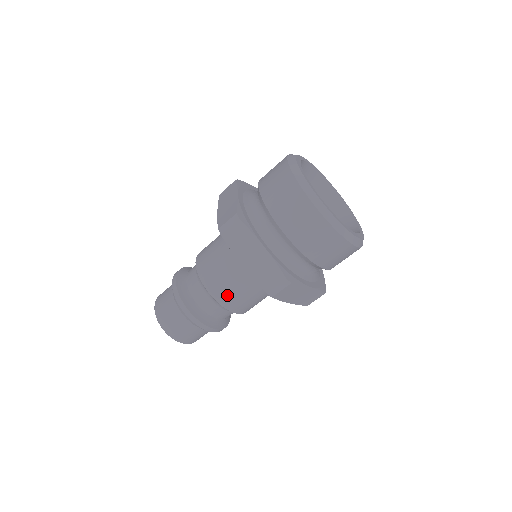
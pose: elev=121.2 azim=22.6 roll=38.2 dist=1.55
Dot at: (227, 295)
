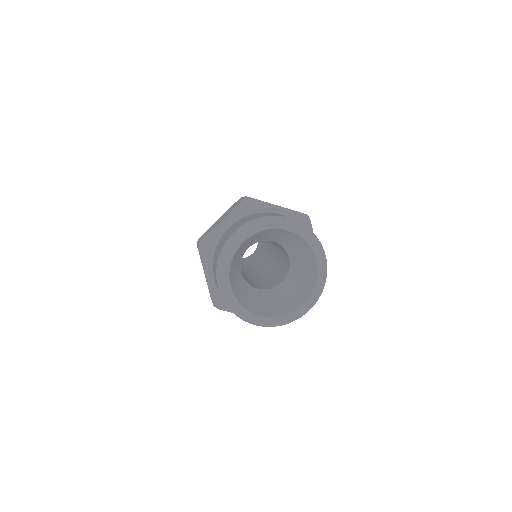
Dot at: occluded
